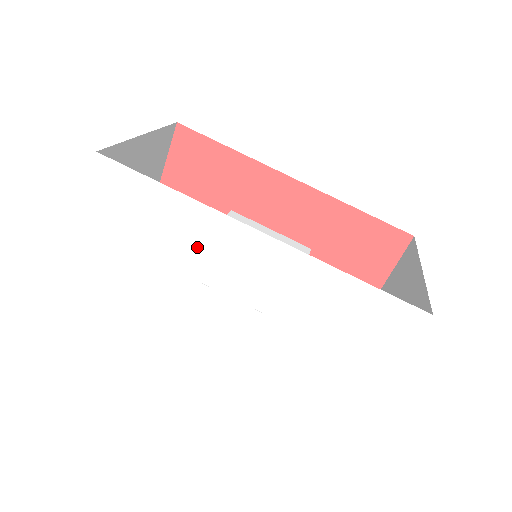
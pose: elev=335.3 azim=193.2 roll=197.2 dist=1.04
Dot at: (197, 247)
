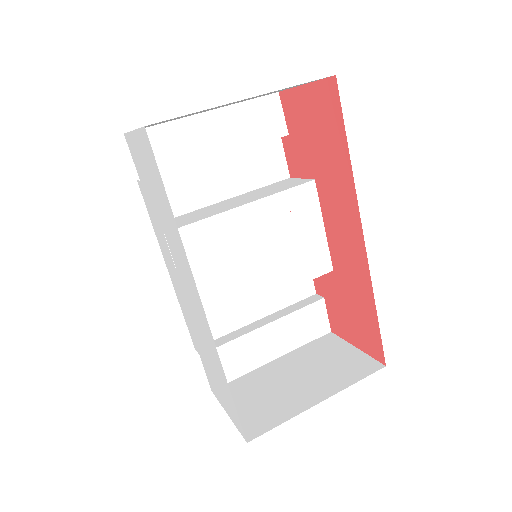
Dot at: (175, 248)
